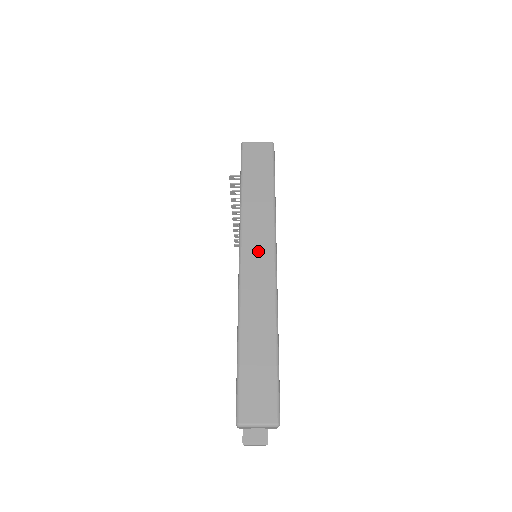
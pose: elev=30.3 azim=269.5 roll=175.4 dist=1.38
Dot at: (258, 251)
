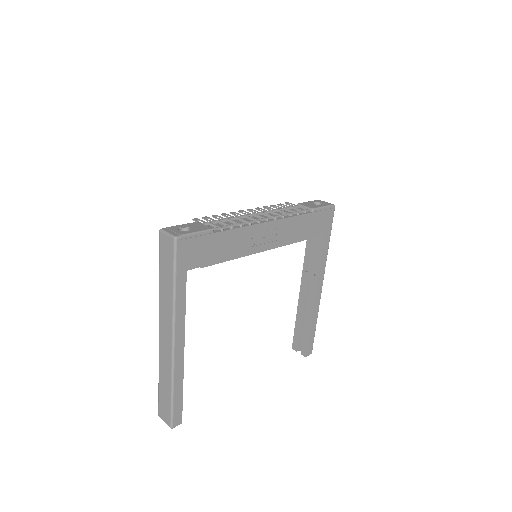
Dot at: (165, 329)
